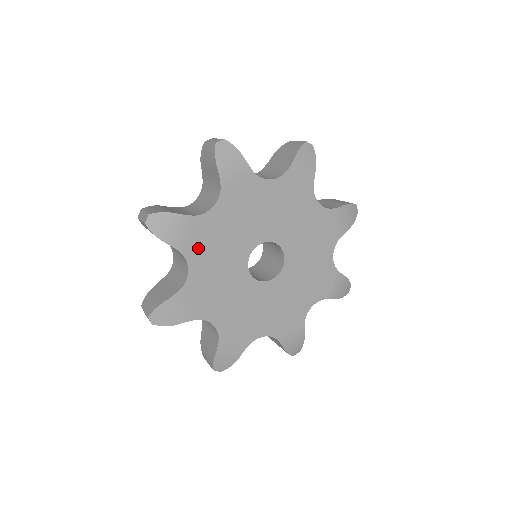
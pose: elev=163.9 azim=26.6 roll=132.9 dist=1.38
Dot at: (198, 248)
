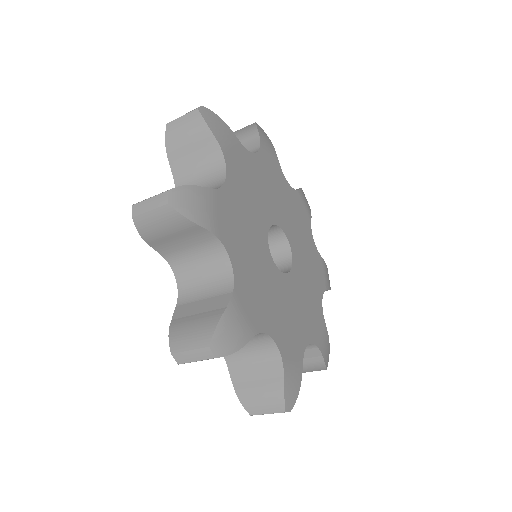
Dot at: (230, 232)
